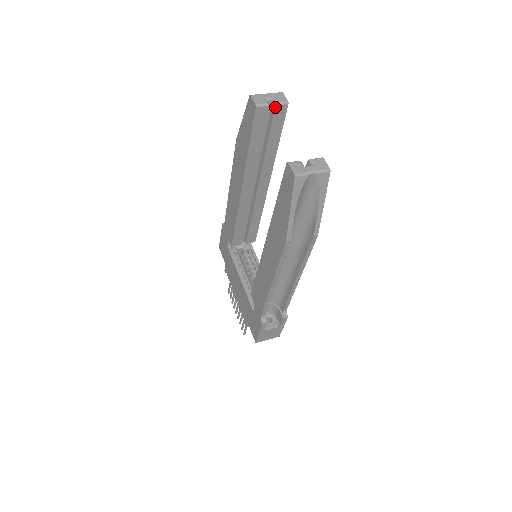
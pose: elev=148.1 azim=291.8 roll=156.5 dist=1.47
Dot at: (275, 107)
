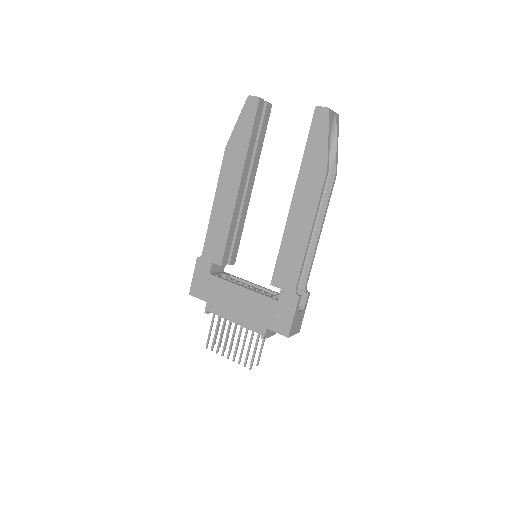
Dot at: (267, 104)
